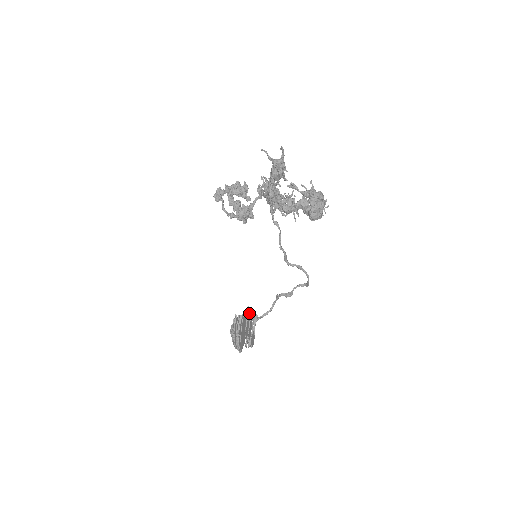
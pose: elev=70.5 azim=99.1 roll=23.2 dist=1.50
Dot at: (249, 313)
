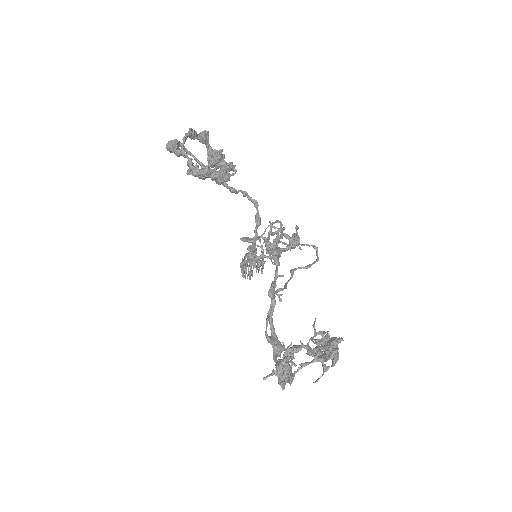
Dot at: (257, 269)
